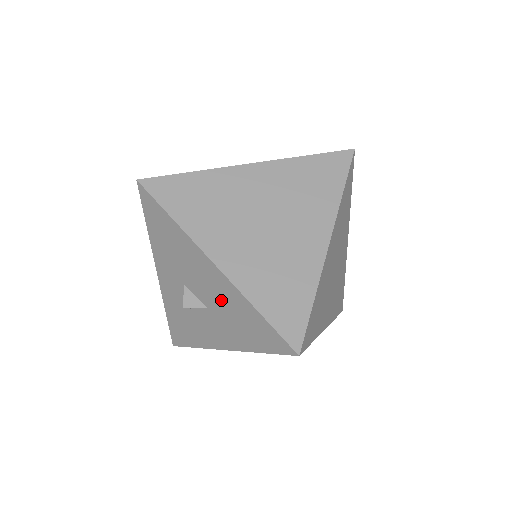
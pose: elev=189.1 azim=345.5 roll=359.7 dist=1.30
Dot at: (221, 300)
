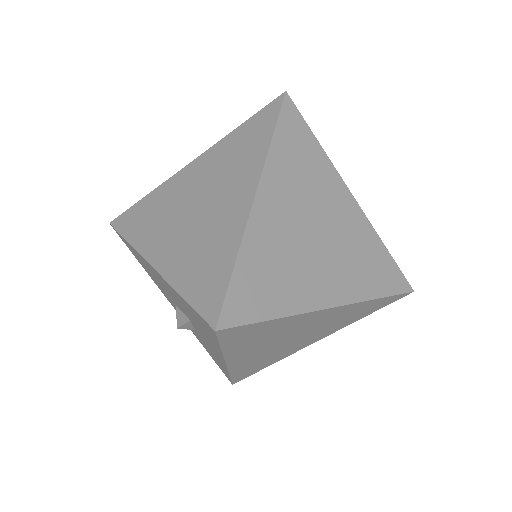
Dot at: (180, 304)
